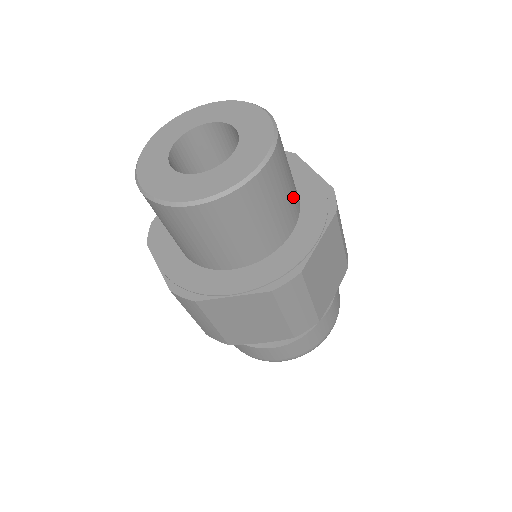
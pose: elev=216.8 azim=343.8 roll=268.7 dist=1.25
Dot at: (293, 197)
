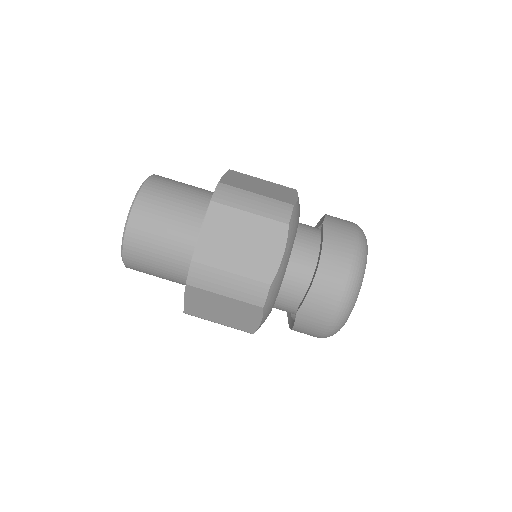
Dot at: occluded
